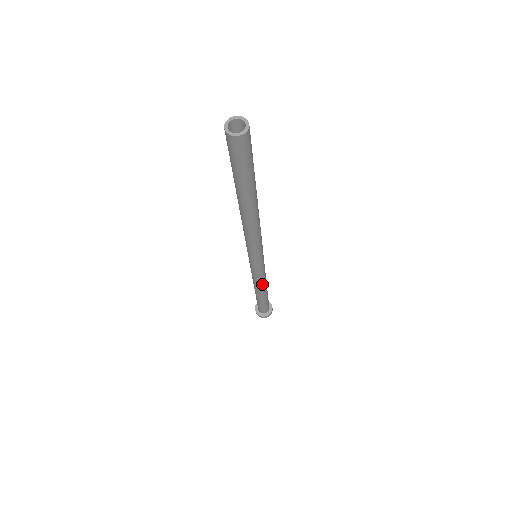
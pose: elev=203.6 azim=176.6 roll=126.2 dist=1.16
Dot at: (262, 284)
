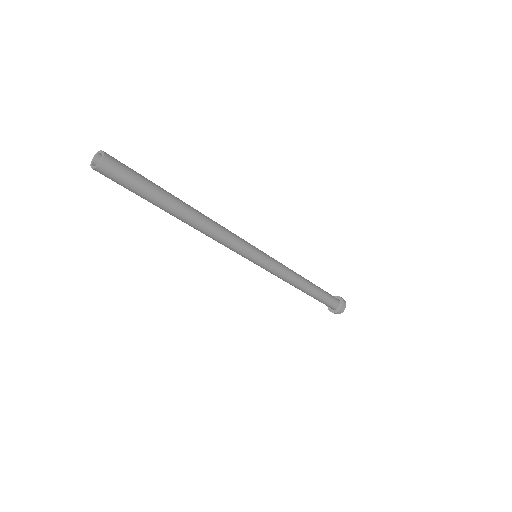
Dot at: (295, 276)
